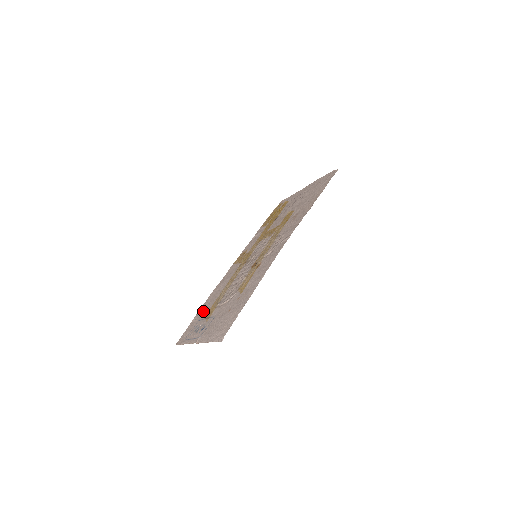
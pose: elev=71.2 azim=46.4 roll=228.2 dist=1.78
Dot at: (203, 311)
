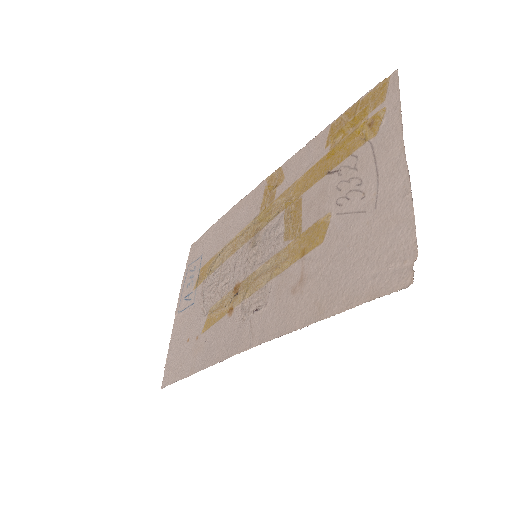
Dot at: (210, 243)
